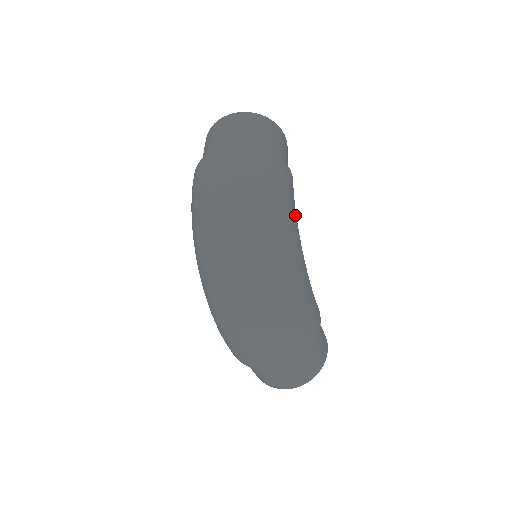
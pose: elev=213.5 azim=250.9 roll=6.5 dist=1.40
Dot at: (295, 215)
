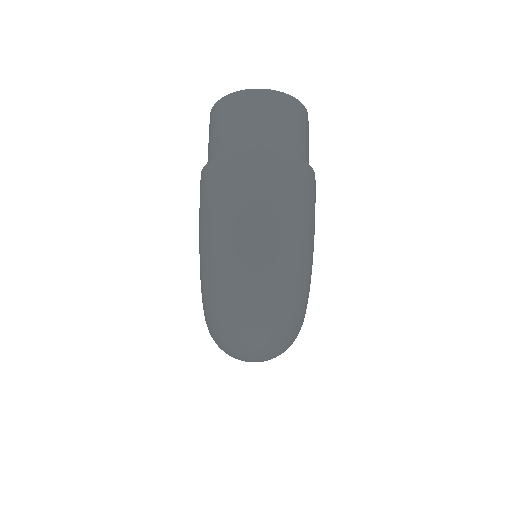
Dot at: occluded
